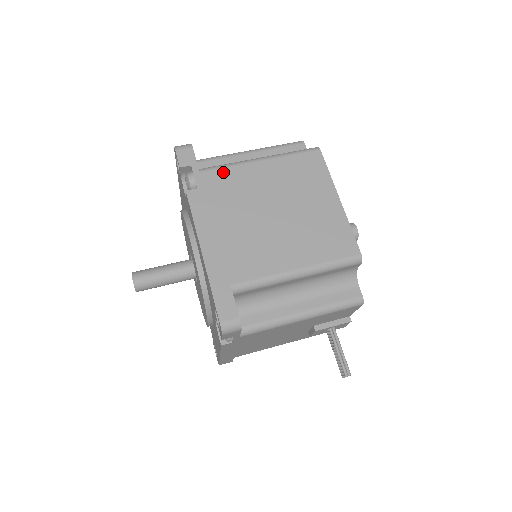
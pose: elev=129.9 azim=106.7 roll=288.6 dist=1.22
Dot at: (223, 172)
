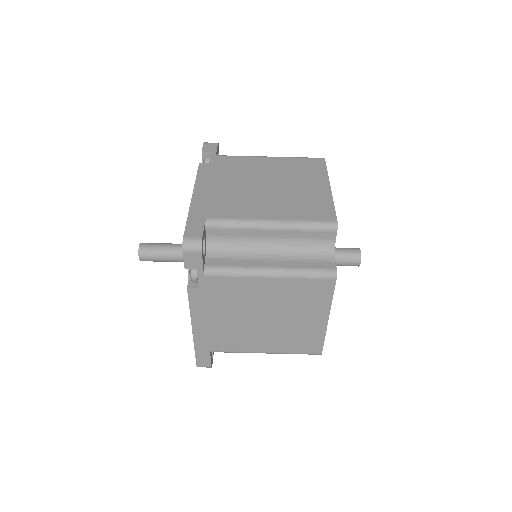
Dot at: (227, 280)
